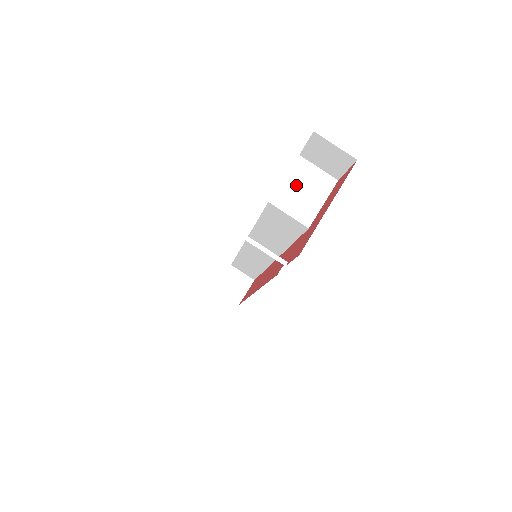
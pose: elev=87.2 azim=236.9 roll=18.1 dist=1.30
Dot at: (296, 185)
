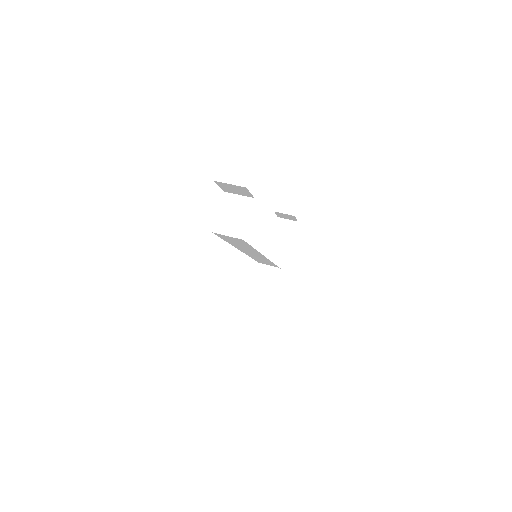
Dot at: (227, 213)
